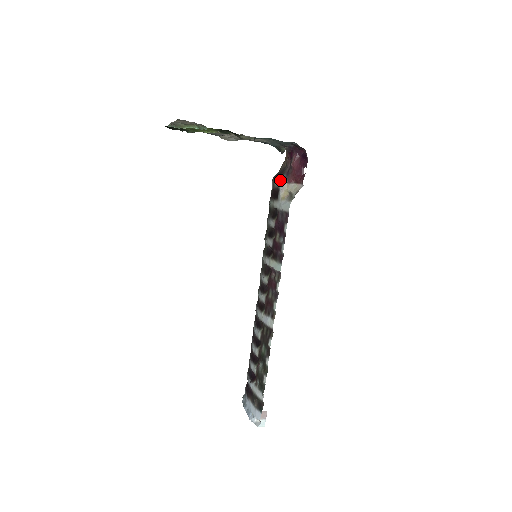
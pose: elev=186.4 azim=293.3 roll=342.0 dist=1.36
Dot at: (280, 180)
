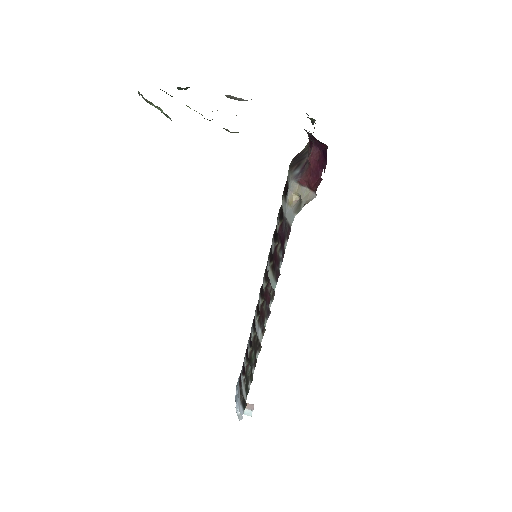
Dot at: (291, 176)
